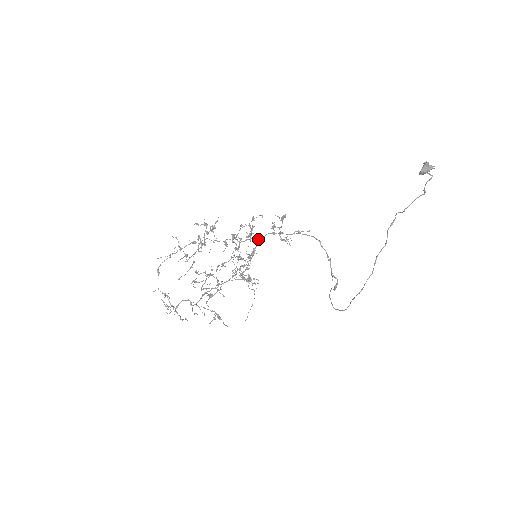
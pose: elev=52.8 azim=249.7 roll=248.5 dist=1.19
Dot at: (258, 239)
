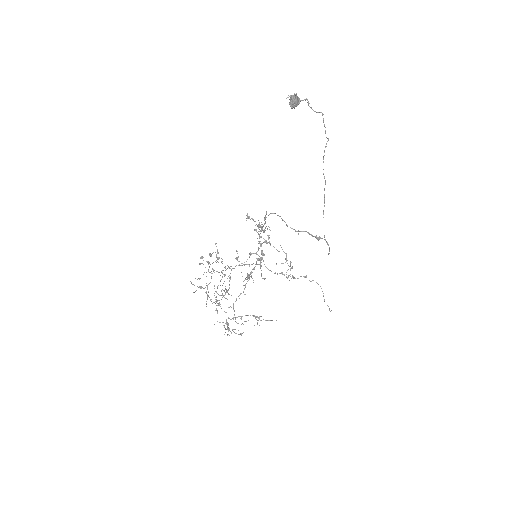
Dot at: (259, 243)
